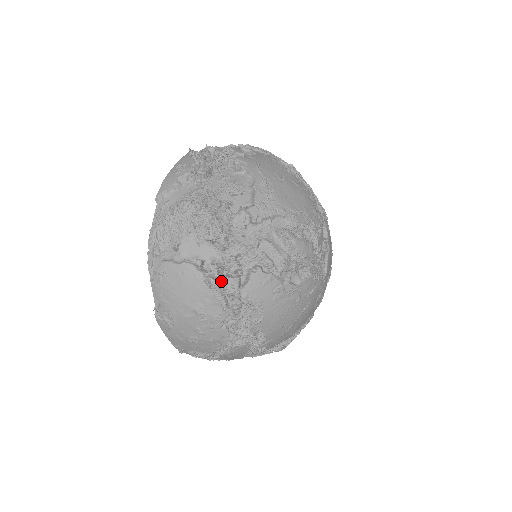
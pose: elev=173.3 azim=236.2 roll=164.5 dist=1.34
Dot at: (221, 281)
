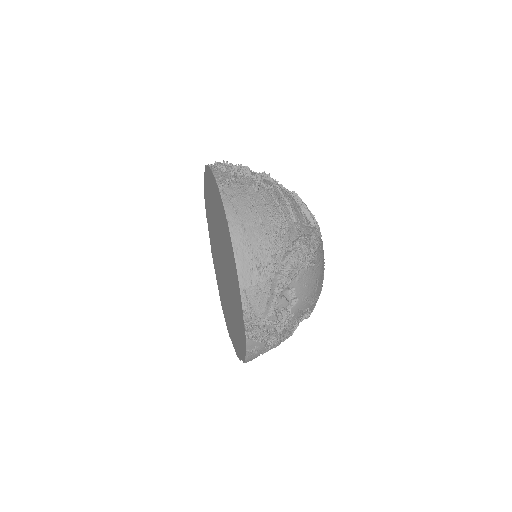
Dot at: occluded
